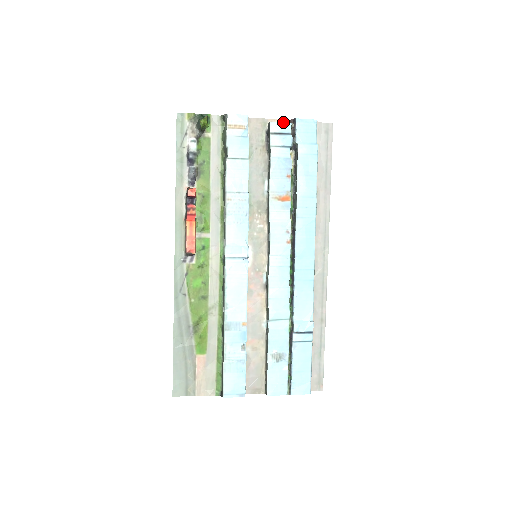
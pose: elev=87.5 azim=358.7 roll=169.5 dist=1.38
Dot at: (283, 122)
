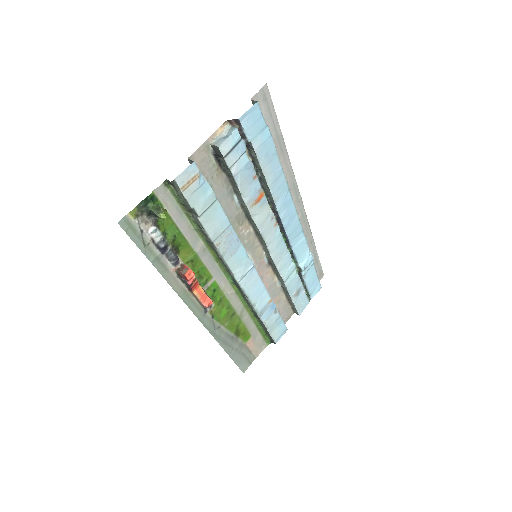
Dot at: (222, 128)
